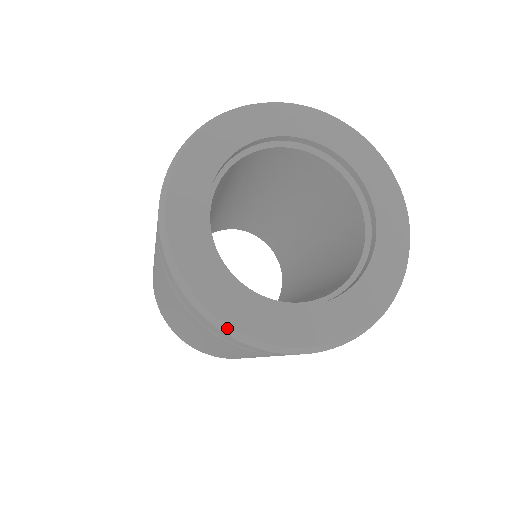
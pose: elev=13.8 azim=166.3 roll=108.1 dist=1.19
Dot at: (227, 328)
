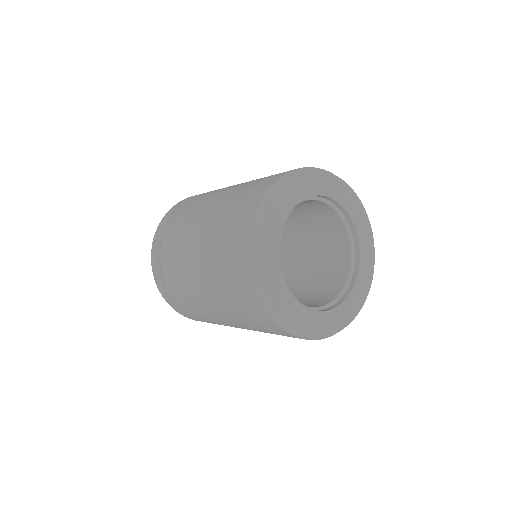
Dot at: occluded
